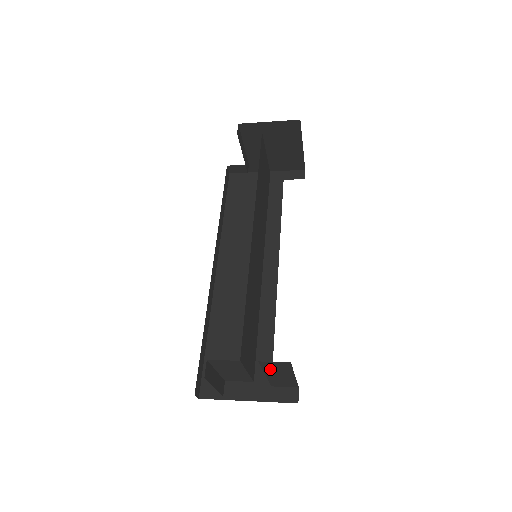
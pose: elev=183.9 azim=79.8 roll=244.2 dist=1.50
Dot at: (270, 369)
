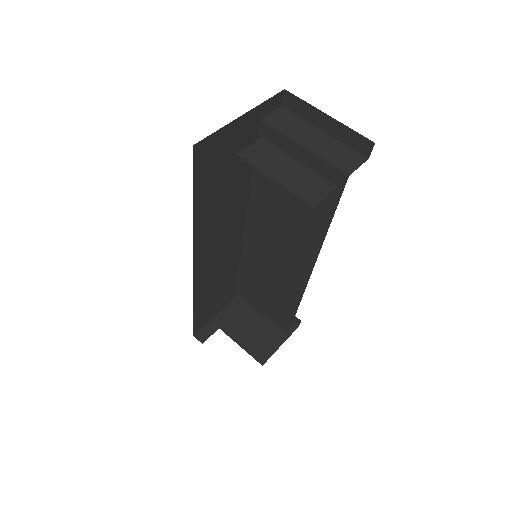
Dot at: occluded
